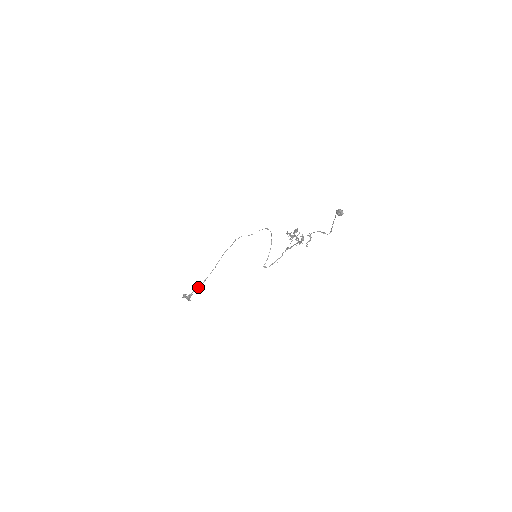
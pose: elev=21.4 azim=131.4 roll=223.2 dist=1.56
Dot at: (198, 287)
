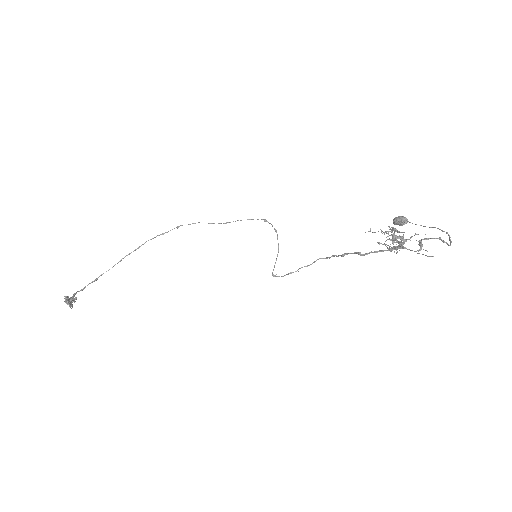
Dot at: occluded
